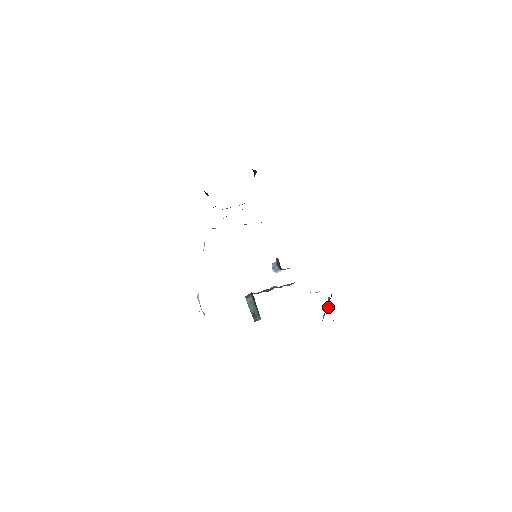
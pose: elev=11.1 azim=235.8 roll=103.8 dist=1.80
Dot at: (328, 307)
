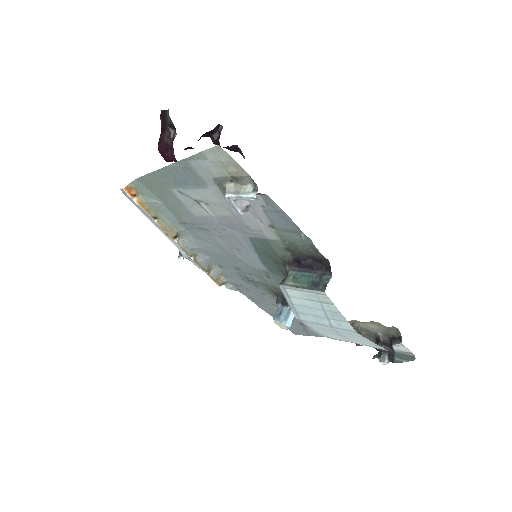
Dot at: (387, 356)
